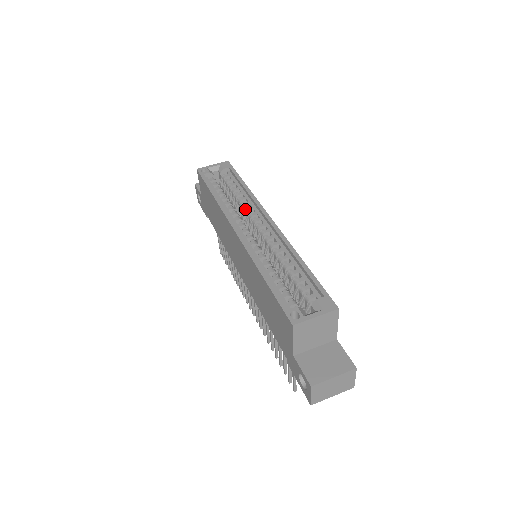
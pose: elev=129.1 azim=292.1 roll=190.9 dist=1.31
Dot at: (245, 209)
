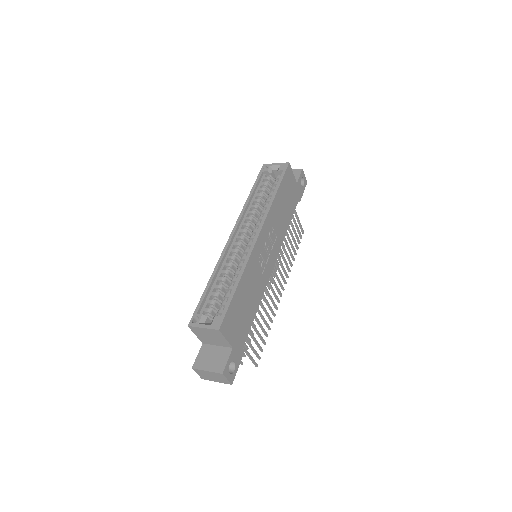
Dot at: (260, 216)
